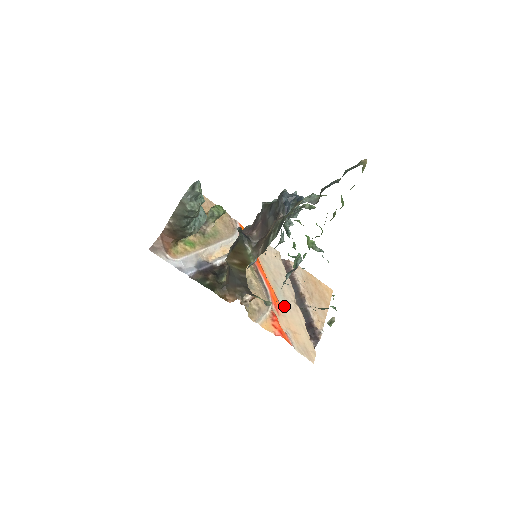
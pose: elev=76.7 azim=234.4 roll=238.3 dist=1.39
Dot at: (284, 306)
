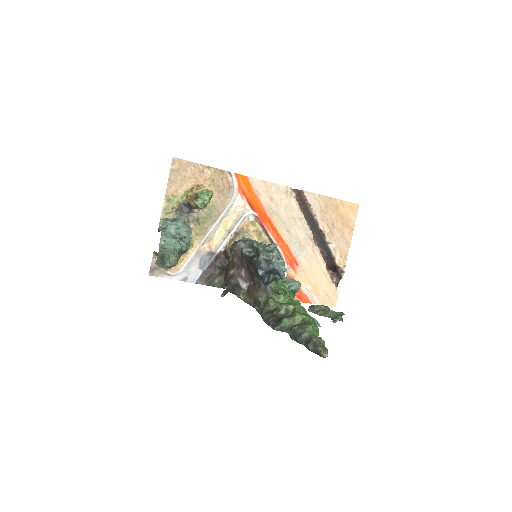
Dot at: (301, 259)
